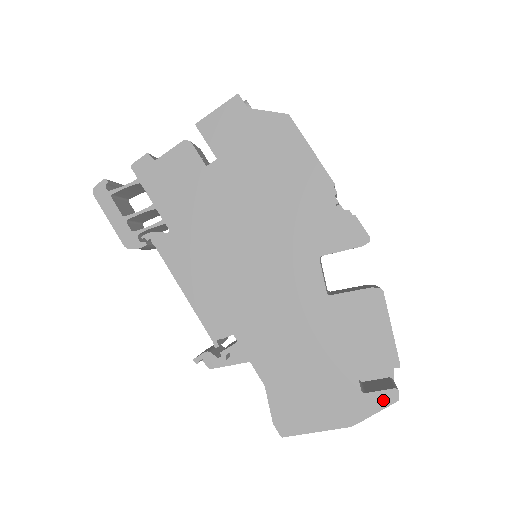
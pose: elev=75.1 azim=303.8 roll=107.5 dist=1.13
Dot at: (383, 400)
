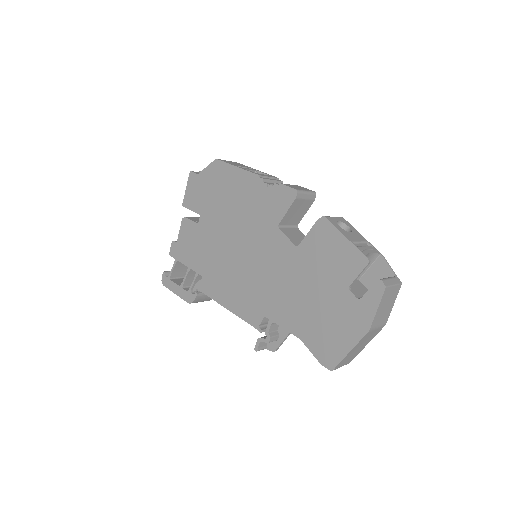
Dot at: (375, 295)
